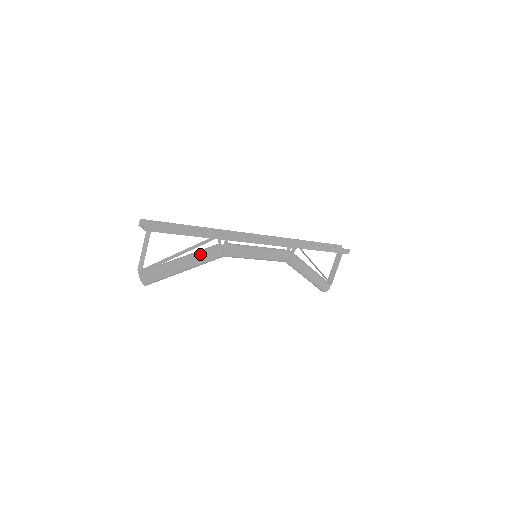
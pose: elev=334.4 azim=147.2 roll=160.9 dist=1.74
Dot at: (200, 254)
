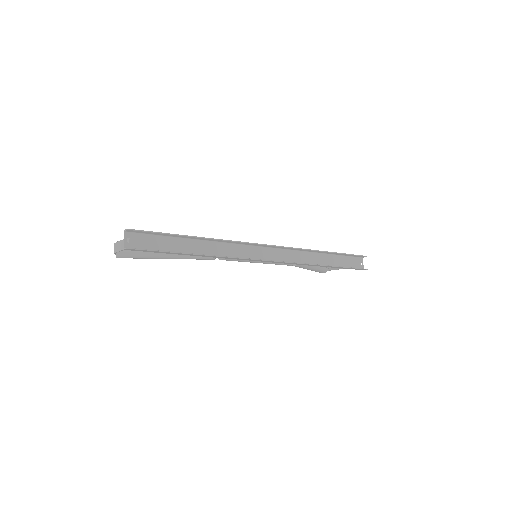
Dot at: occluded
